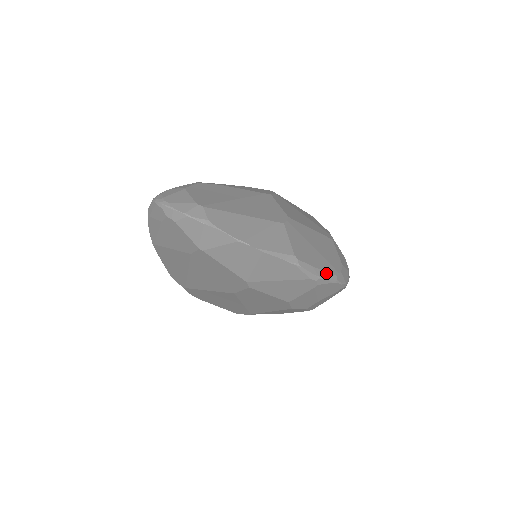
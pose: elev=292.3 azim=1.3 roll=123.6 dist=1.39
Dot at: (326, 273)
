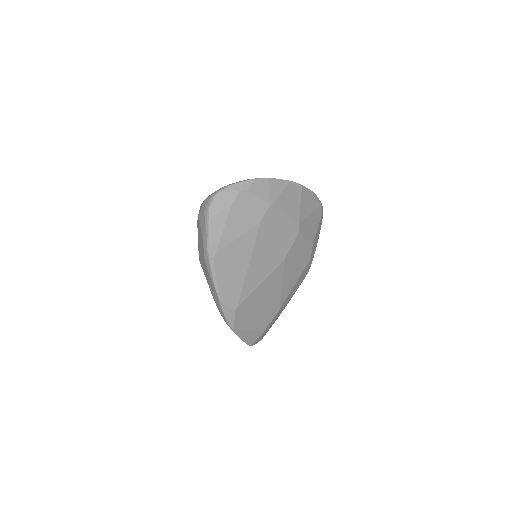
Dot at: occluded
